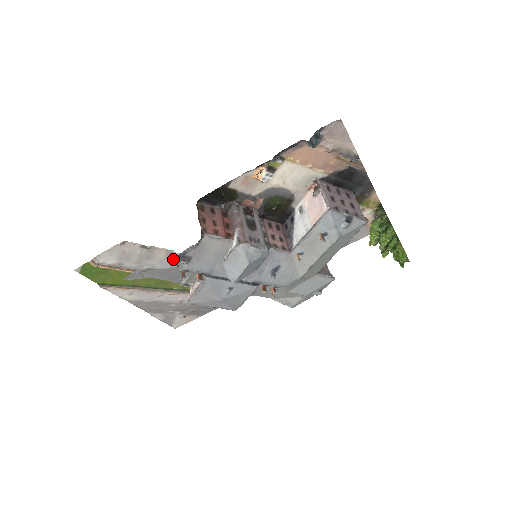
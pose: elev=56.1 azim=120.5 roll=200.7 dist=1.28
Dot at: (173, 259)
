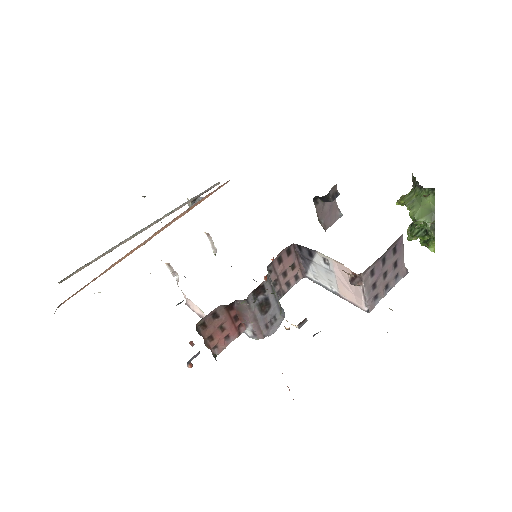
Dot at: occluded
